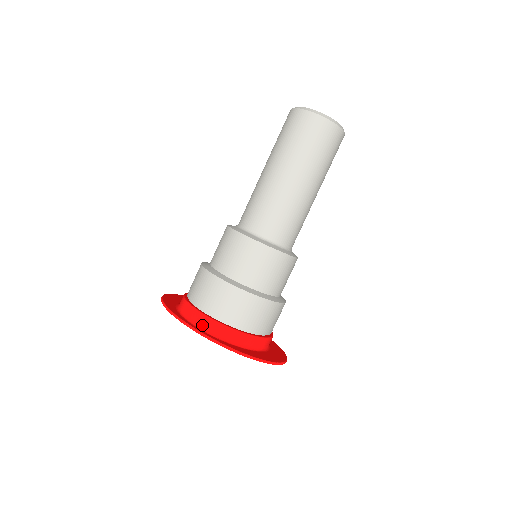
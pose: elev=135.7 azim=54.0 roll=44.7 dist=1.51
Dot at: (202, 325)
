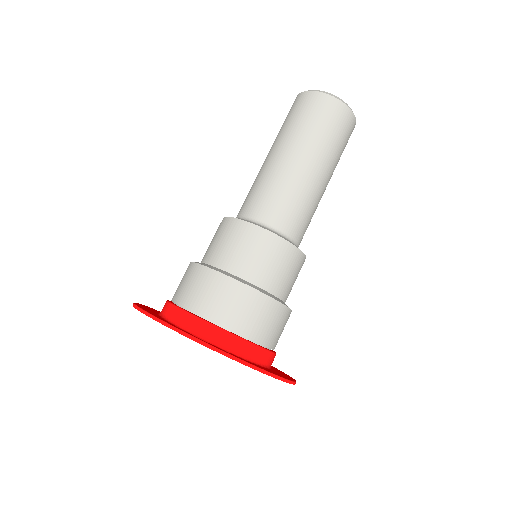
Dot at: (213, 339)
